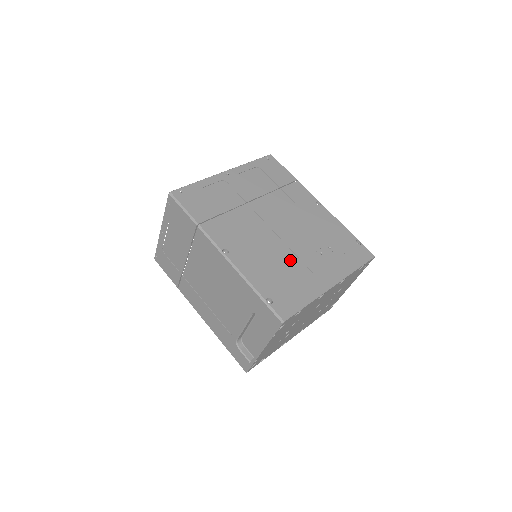
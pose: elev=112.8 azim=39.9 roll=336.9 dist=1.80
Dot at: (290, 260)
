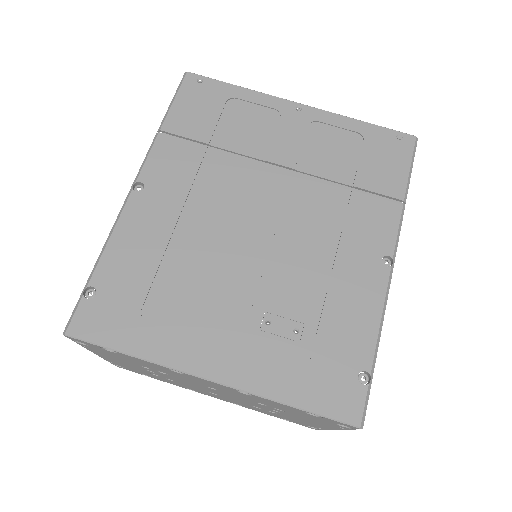
Dot at: (204, 281)
